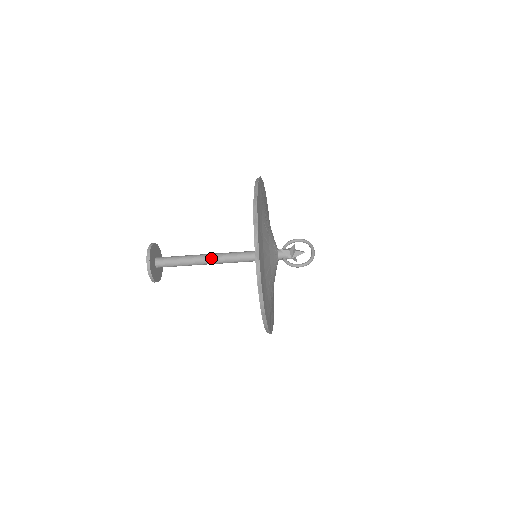
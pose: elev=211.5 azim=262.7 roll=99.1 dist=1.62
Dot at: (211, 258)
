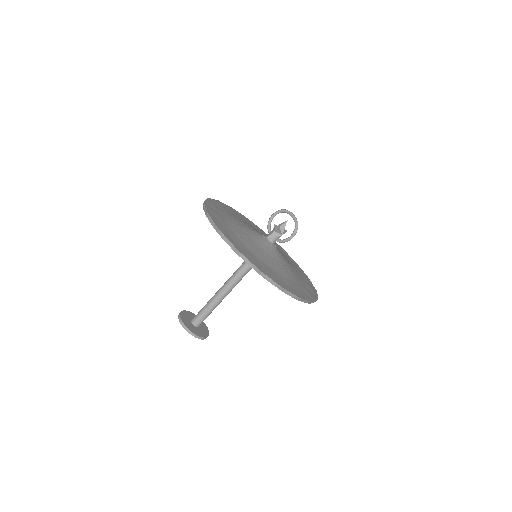
Dot at: (227, 287)
